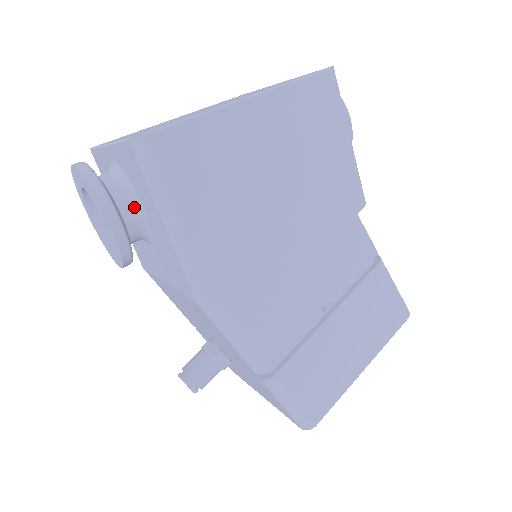
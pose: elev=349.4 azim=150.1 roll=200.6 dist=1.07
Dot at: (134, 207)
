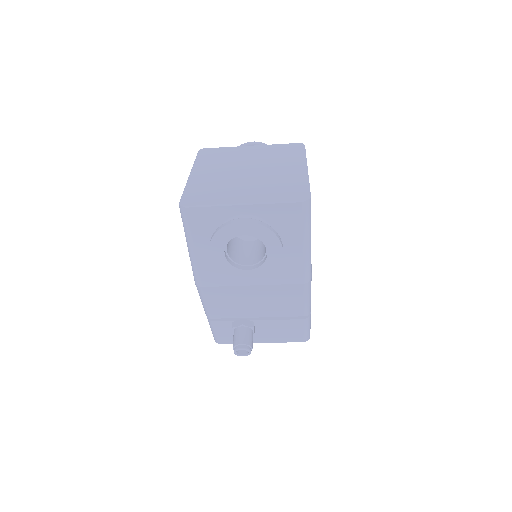
Dot at: occluded
